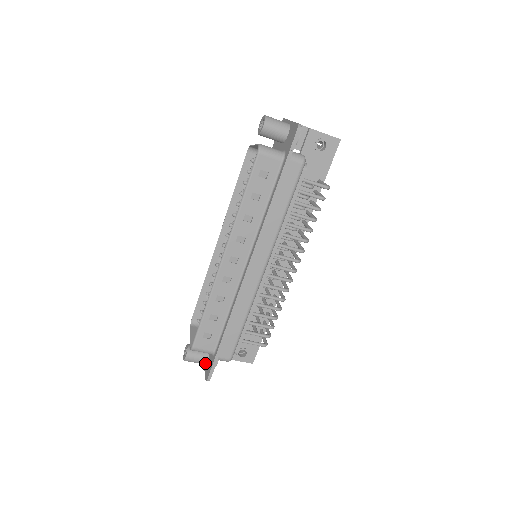
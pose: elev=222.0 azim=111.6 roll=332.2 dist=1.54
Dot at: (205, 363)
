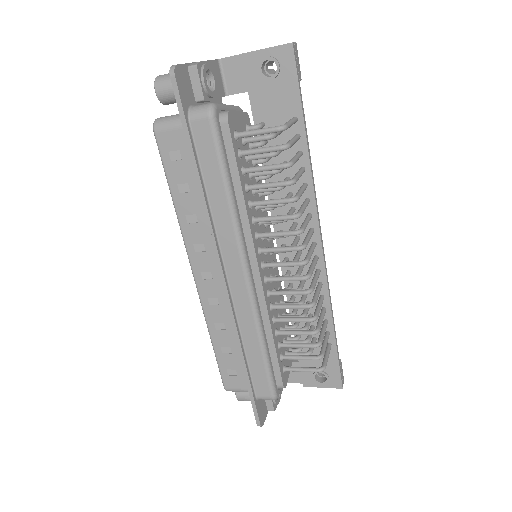
Dot at: occluded
